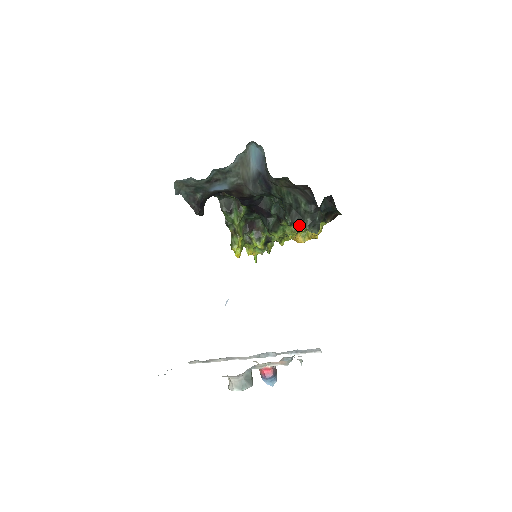
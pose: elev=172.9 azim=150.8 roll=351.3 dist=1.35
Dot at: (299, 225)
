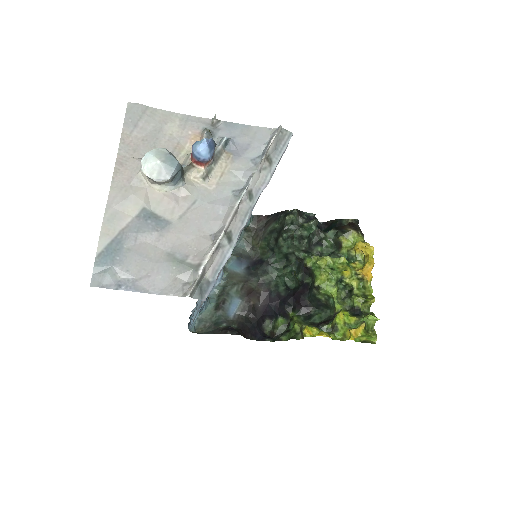
Dot at: (337, 260)
